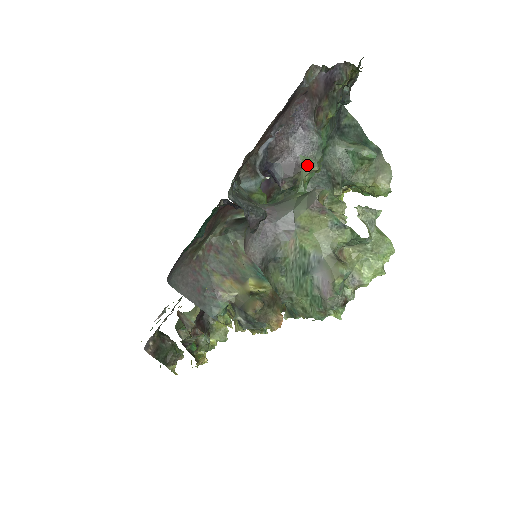
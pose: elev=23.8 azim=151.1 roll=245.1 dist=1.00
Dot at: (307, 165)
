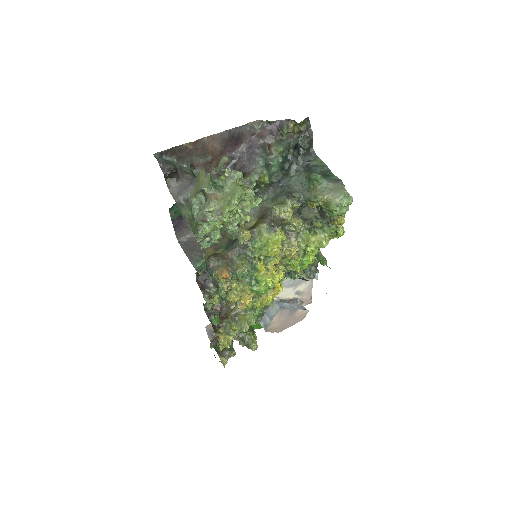
Dot at: (222, 158)
